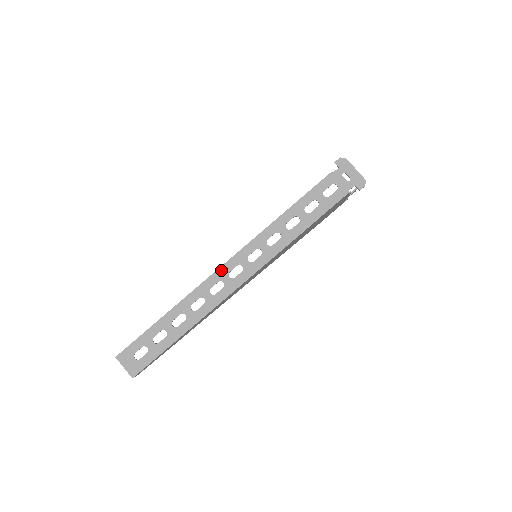
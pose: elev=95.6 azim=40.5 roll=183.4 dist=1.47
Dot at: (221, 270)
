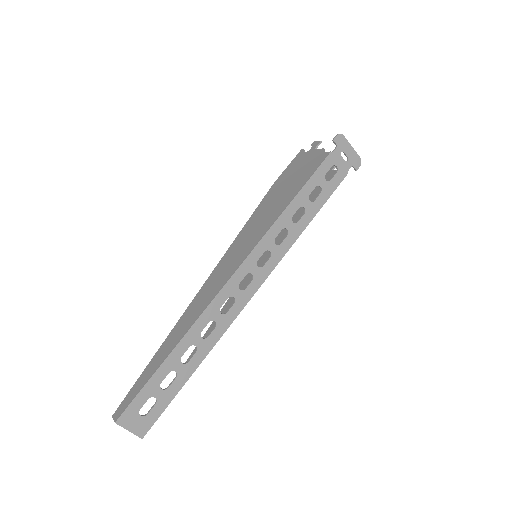
Dot at: (230, 283)
